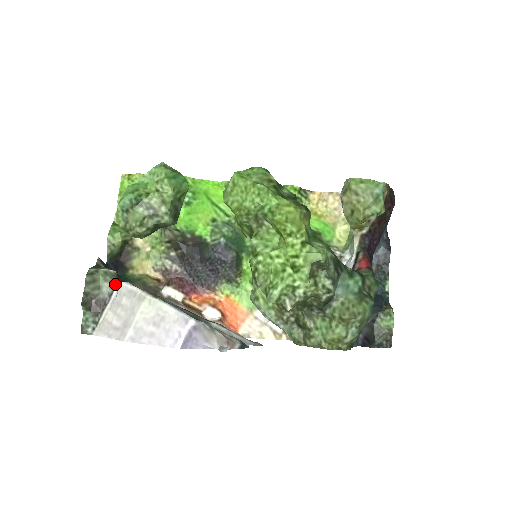
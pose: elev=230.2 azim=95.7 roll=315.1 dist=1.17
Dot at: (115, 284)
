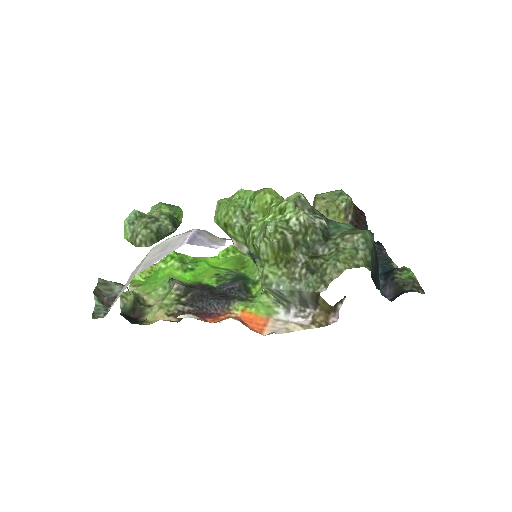
Dot at: occluded
